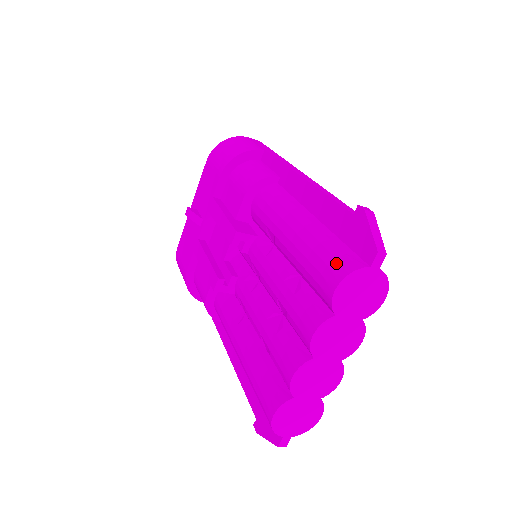
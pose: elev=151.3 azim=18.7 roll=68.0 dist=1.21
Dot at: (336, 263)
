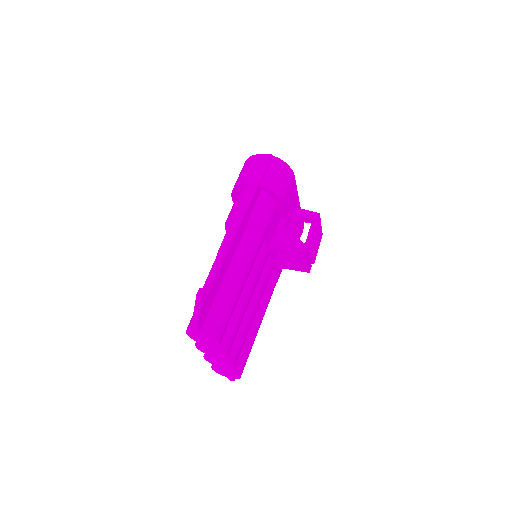
Dot at: (191, 319)
